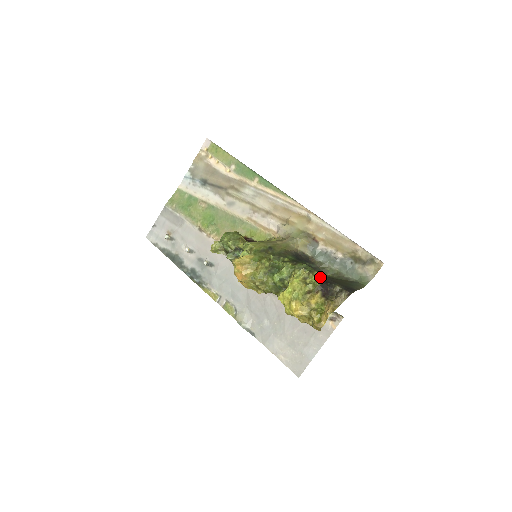
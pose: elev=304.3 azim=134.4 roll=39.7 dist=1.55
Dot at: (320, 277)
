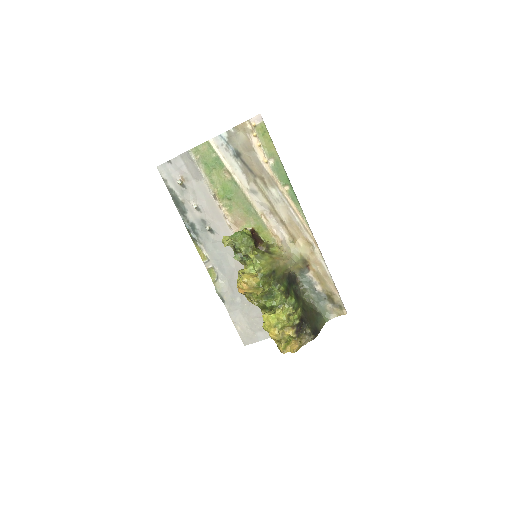
Dot at: (300, 314)
